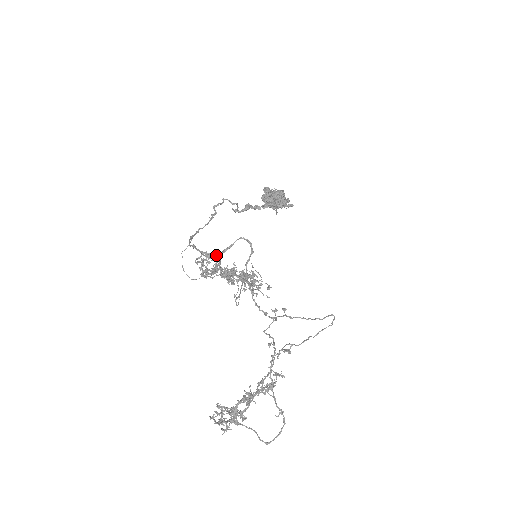
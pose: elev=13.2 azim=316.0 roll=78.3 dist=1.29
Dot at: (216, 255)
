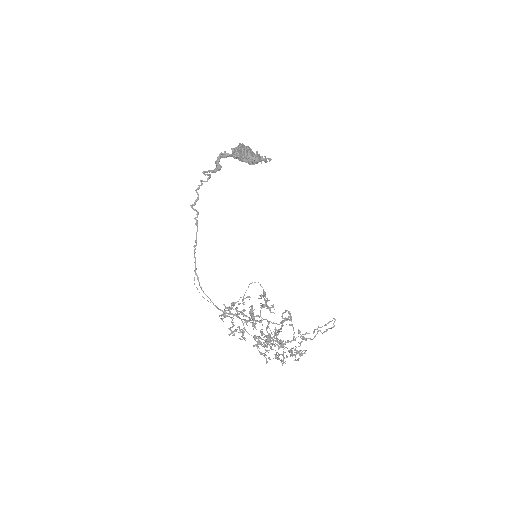
Dot at: (237, 317)
